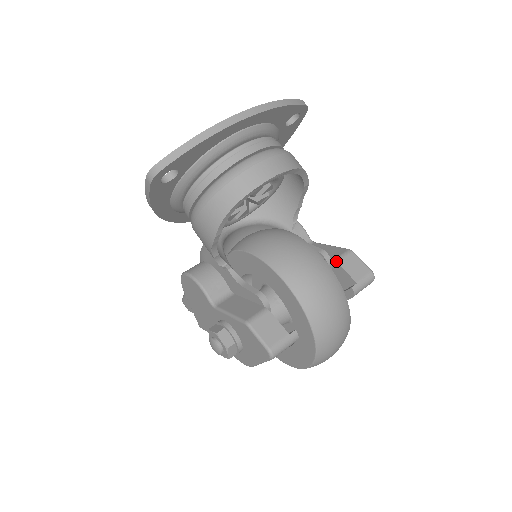
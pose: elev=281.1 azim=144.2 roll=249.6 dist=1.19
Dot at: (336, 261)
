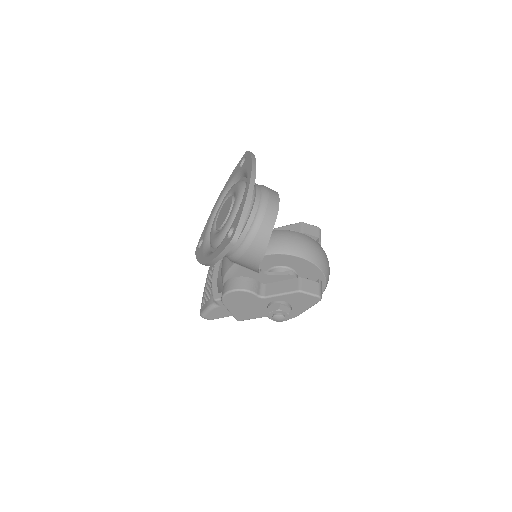
Dot at: (302, 232)
